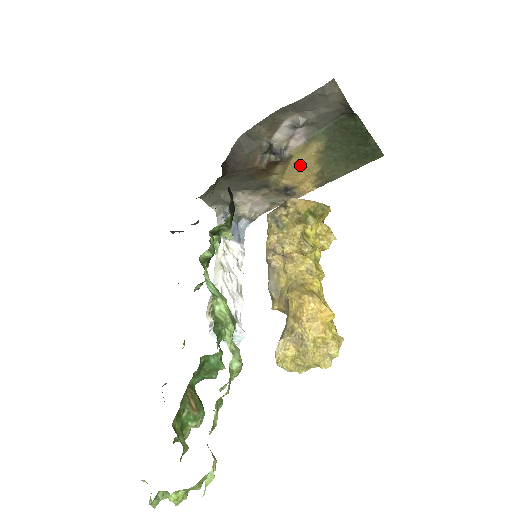
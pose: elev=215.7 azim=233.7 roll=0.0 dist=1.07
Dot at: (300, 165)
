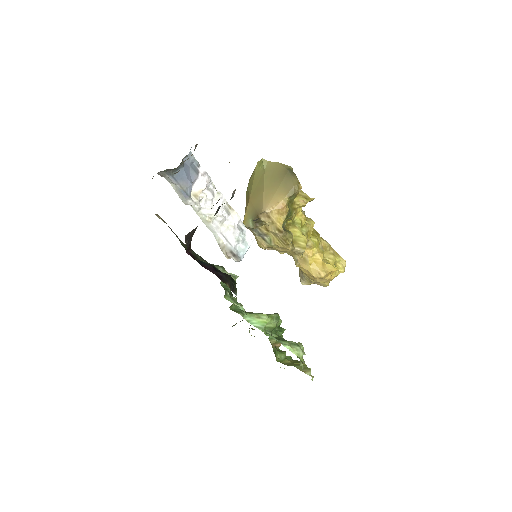
Dot at: occluded
